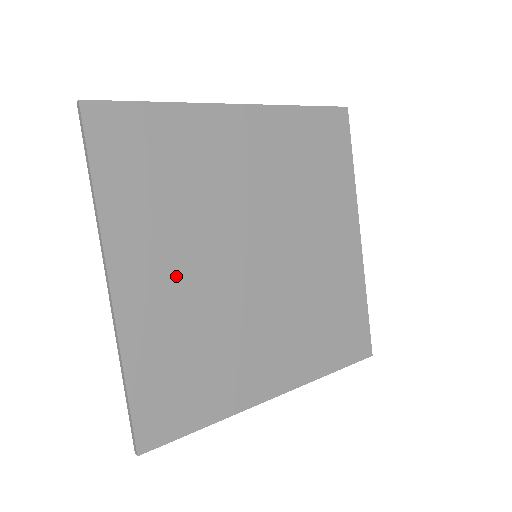
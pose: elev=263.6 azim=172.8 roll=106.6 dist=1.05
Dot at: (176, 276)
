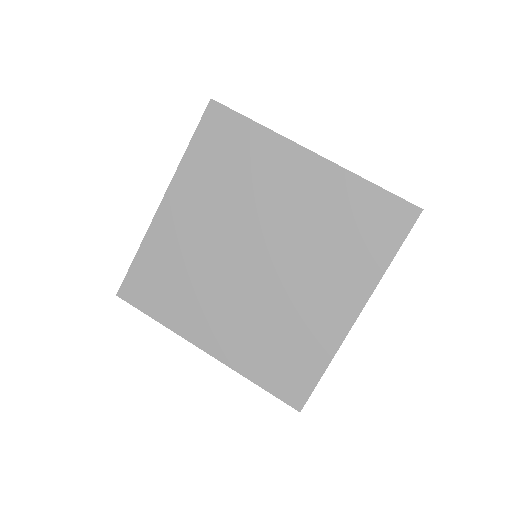
Dot at: (197, 225)
